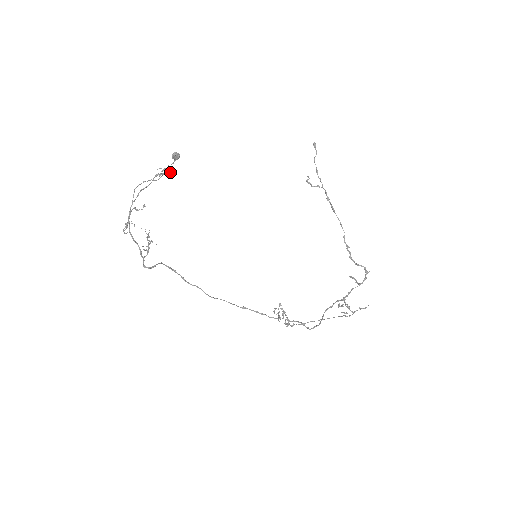
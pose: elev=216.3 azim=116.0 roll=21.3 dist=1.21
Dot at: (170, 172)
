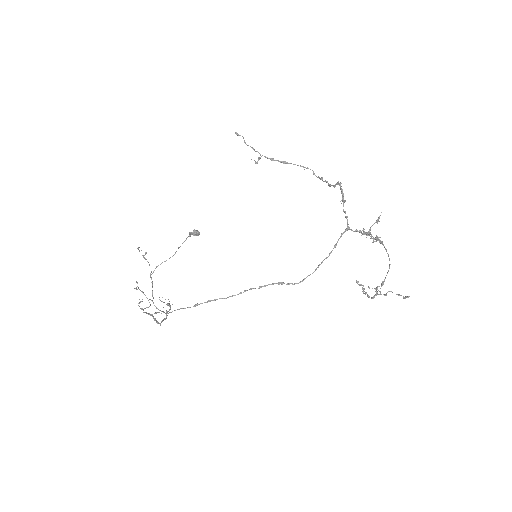
Dot at: occluded
